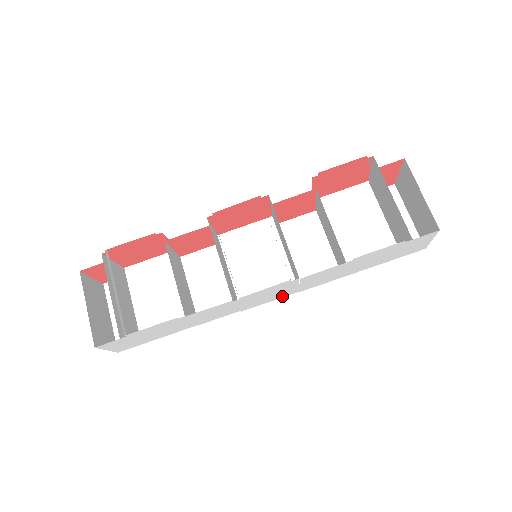
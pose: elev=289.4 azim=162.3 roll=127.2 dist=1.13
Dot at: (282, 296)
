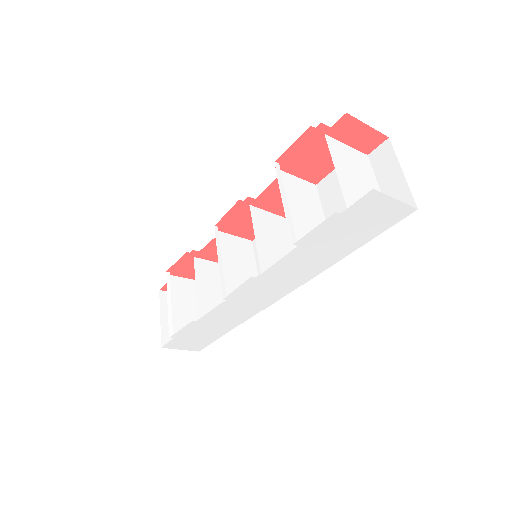
Dot at: (287, 291)
